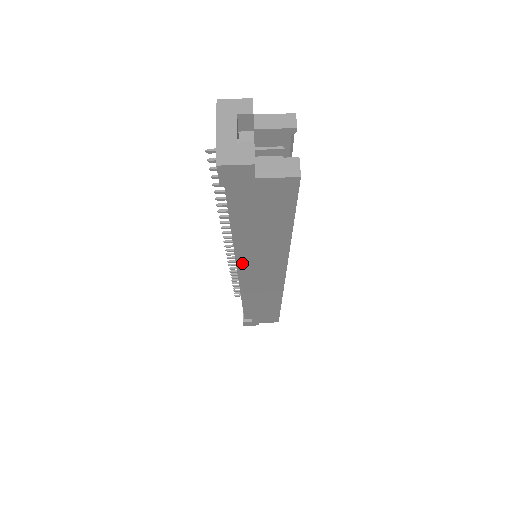
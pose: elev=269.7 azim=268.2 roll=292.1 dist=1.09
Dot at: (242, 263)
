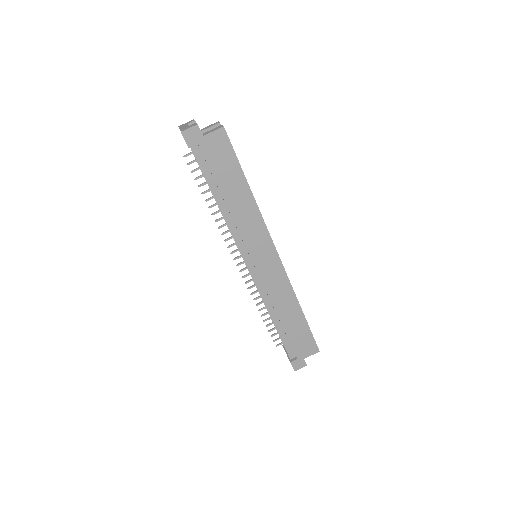
Dot at: (242, 247)
